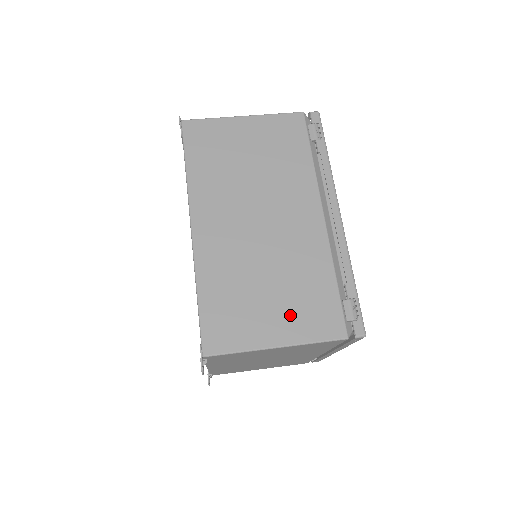
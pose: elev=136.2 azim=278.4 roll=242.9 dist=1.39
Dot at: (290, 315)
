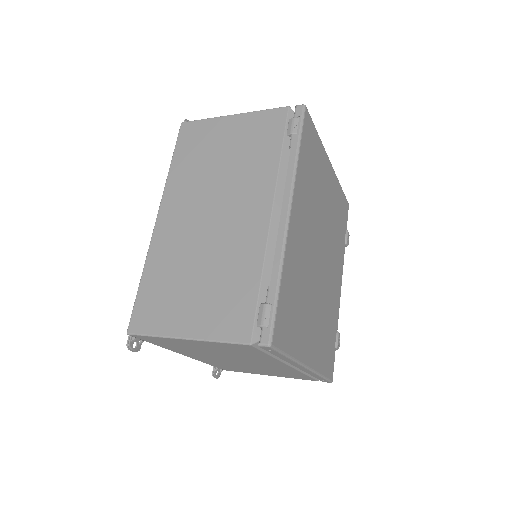
Dot at: (206, 310)
